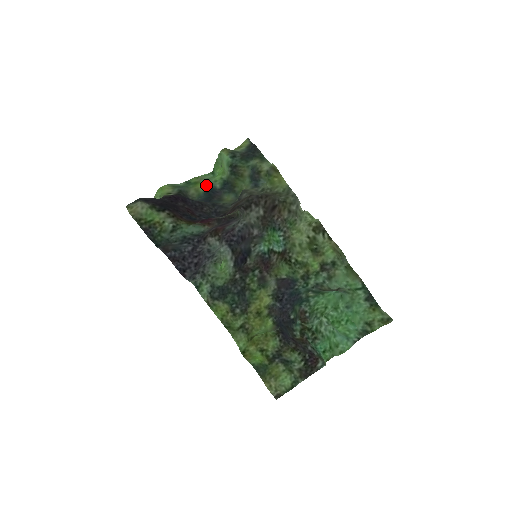
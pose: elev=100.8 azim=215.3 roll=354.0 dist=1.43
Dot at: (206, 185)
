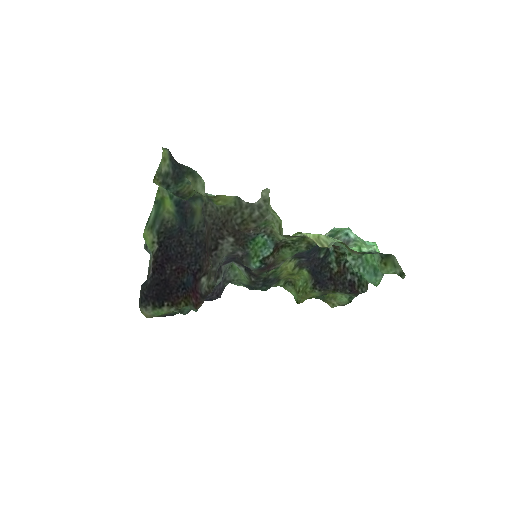
Dot at: (171, 202)
